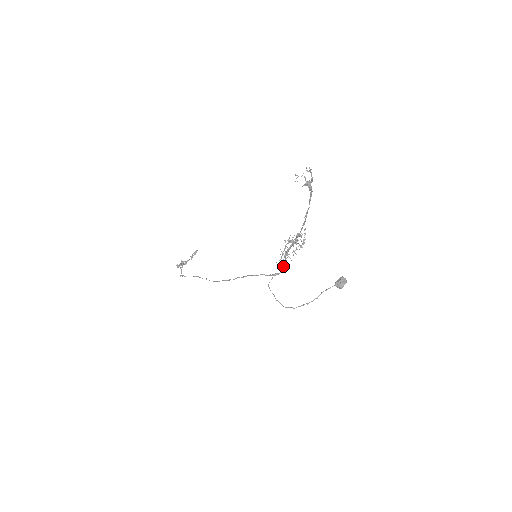
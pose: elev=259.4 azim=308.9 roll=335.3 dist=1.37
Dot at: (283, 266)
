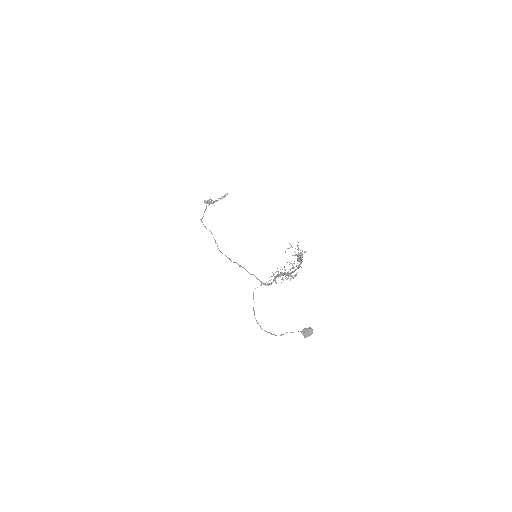
Dot at: (272, 282)
